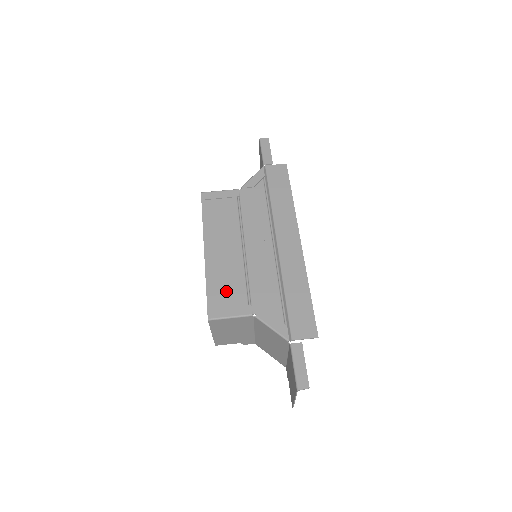
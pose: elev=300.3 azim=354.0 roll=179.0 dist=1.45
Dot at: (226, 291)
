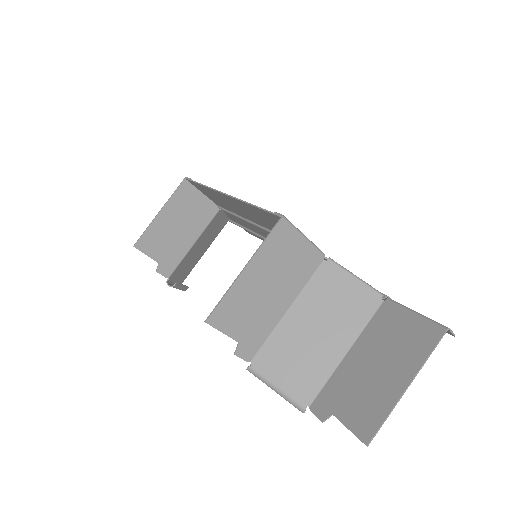
Dot at: occluded
